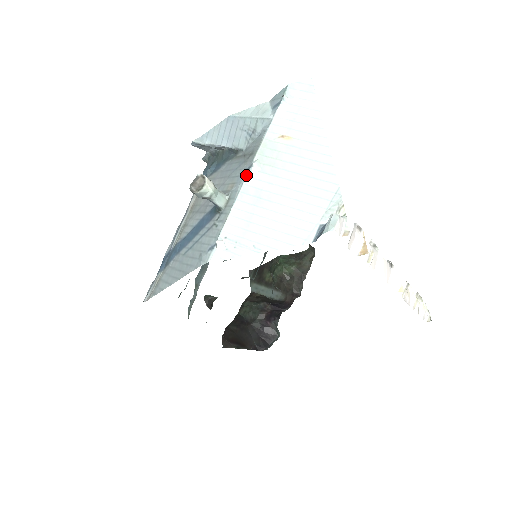
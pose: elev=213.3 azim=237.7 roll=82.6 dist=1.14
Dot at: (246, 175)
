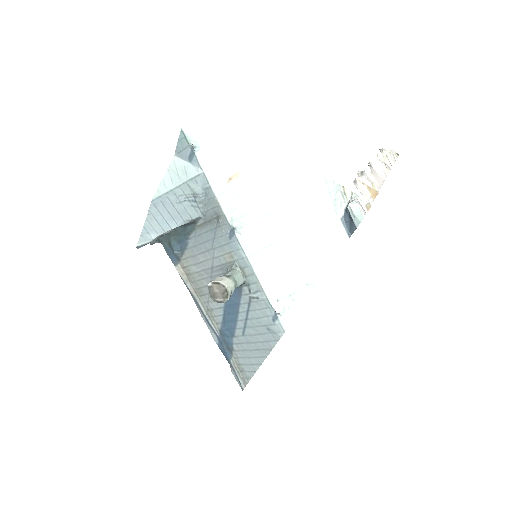
Dot at: (237, 240)
